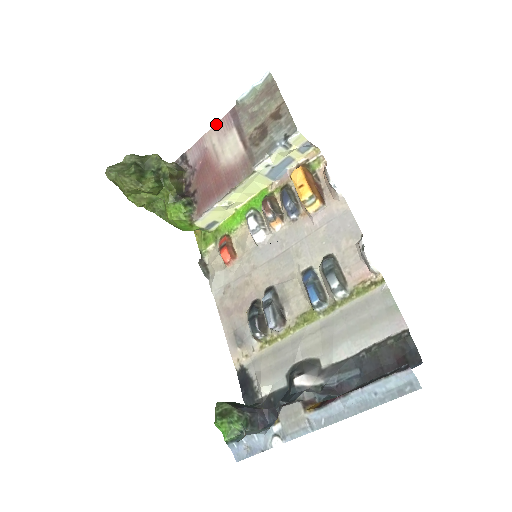
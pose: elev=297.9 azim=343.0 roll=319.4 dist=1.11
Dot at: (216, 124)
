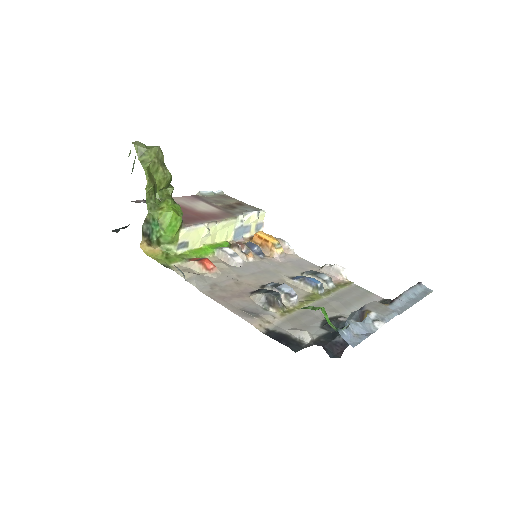
Dot at: (179, 197)
